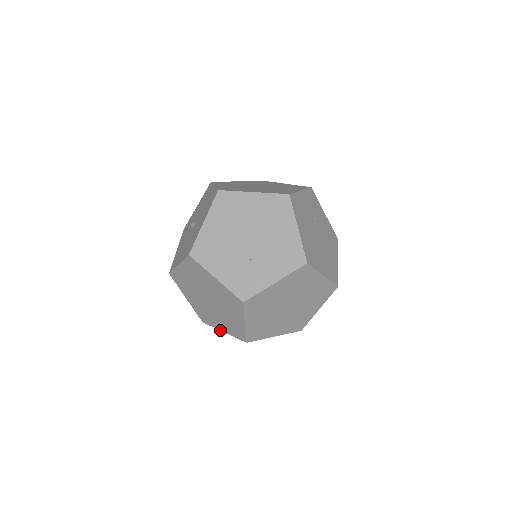
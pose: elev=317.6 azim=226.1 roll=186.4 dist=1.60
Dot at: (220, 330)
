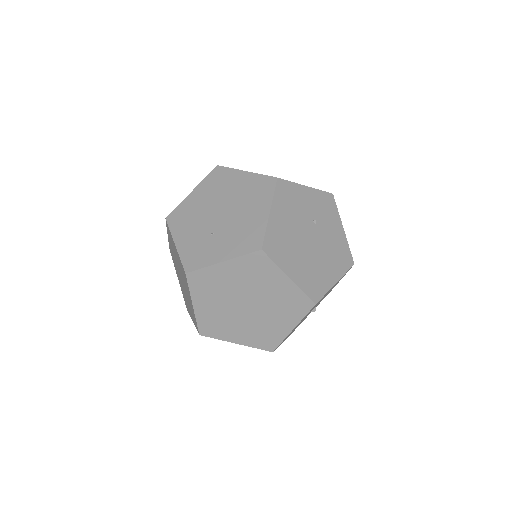
Dot at: (192, 320)
